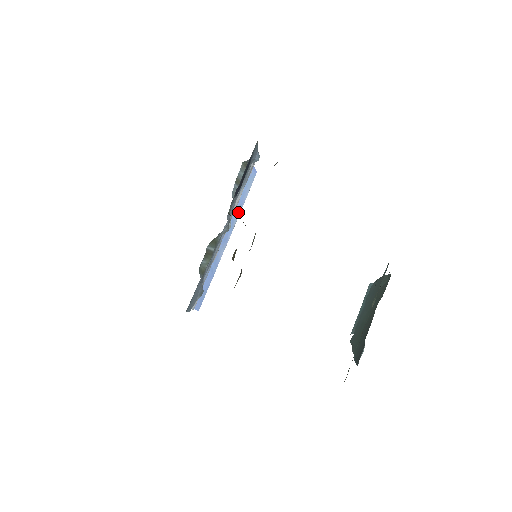
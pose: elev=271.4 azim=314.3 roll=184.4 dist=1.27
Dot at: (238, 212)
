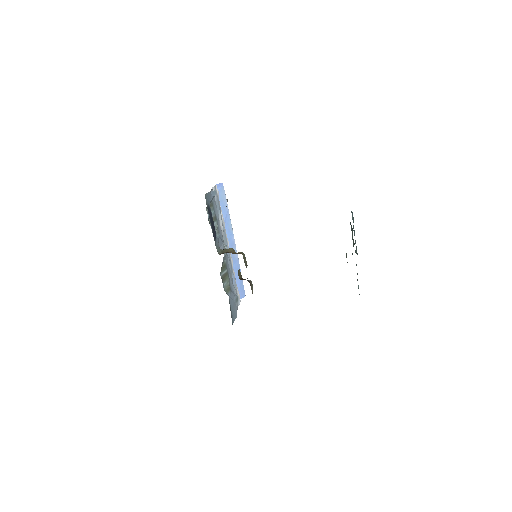
Dot at: (228, 220)
